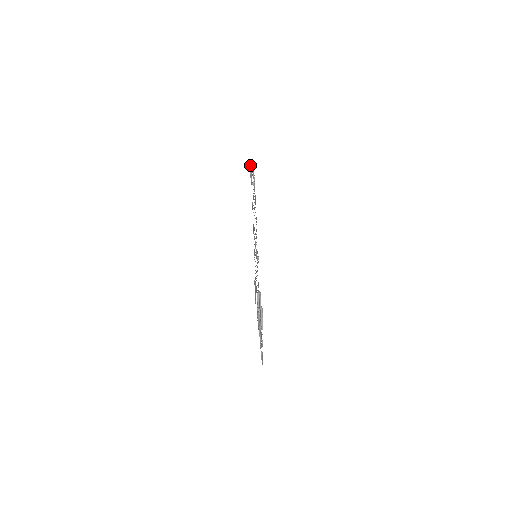
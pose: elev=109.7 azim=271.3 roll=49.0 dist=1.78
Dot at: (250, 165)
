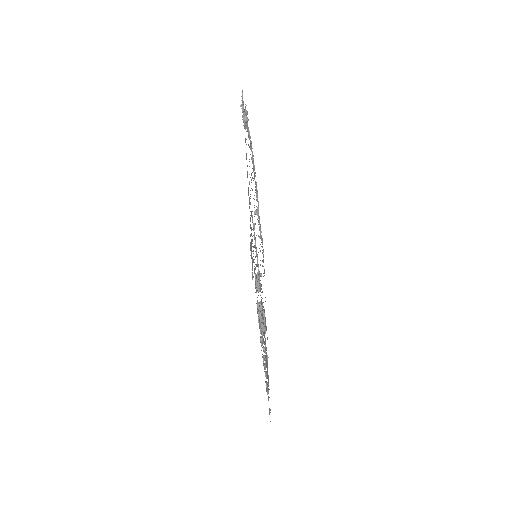
Dot at: occluded
